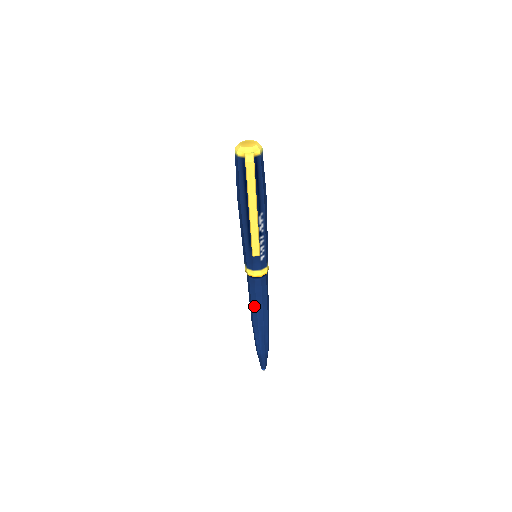
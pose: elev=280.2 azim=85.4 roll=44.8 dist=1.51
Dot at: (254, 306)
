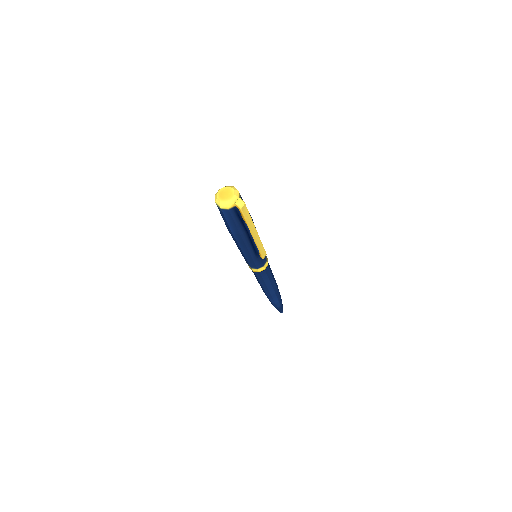
Dot at: (269, 285)
